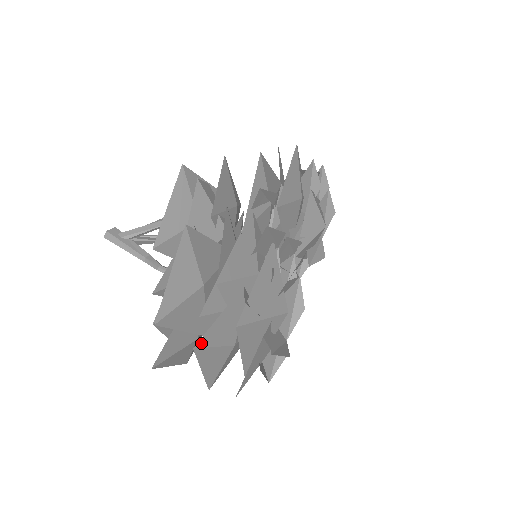
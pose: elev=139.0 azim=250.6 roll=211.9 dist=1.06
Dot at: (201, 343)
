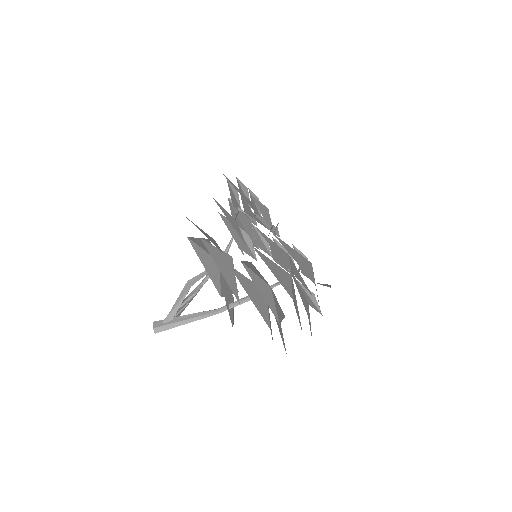
Dot at: (306, 311)
